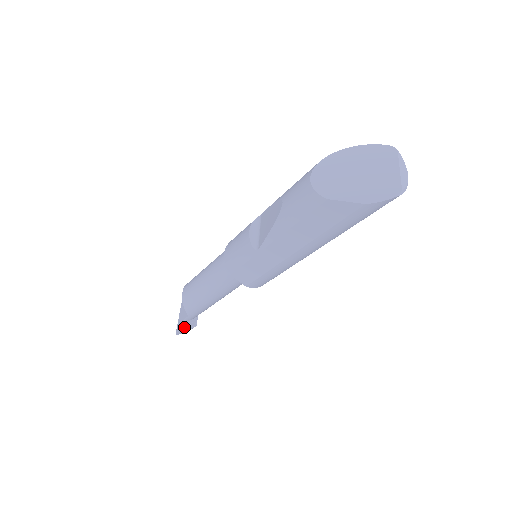
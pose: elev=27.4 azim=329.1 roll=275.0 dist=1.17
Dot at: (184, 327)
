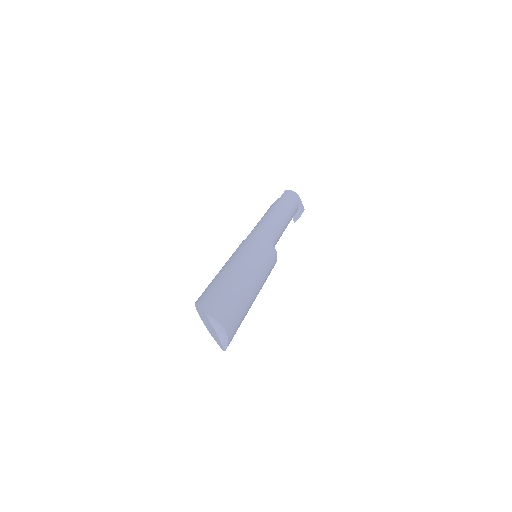
Dot at: (295, 219)
